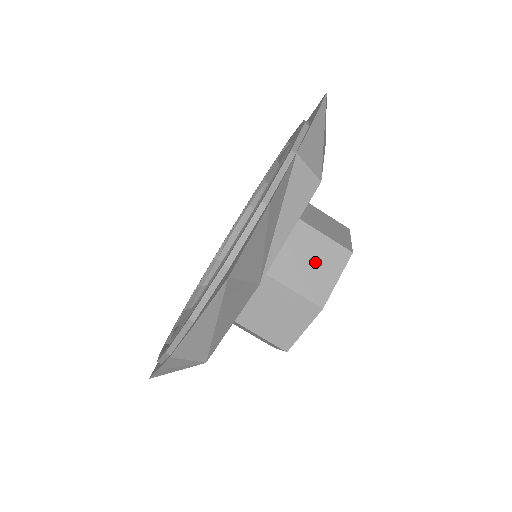
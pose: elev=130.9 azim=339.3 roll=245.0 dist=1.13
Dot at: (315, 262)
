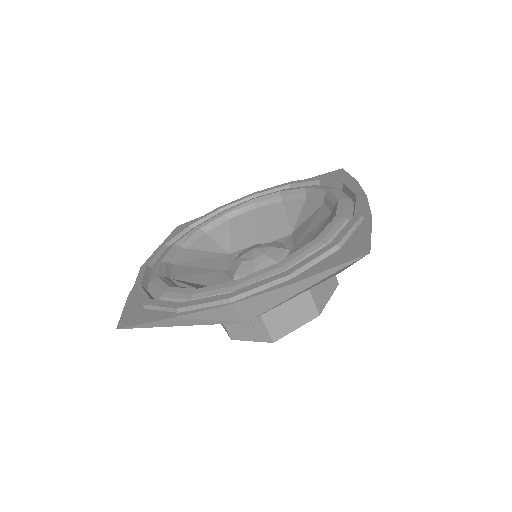
Dot at: occluded
